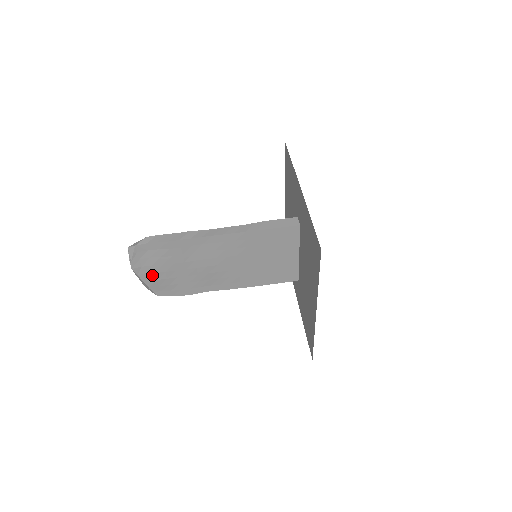
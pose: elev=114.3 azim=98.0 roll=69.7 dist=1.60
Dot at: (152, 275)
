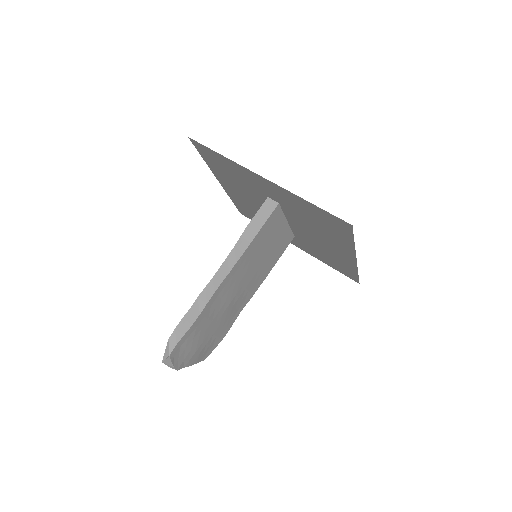
Dot at: (194, 355)
